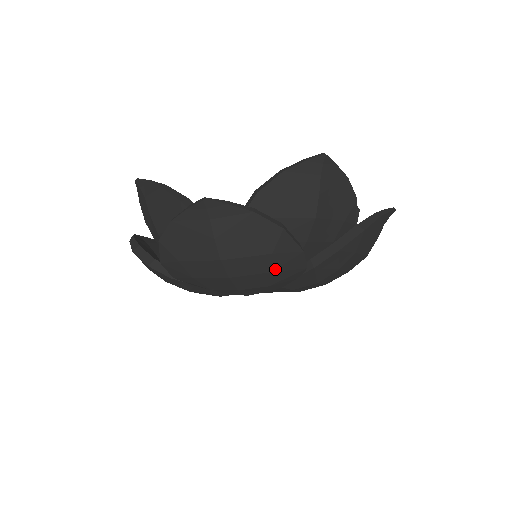
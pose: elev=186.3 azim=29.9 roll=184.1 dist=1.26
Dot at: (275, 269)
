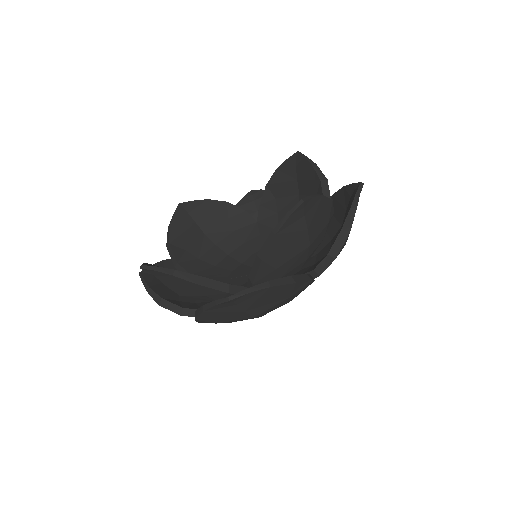
Dot at: occluded
